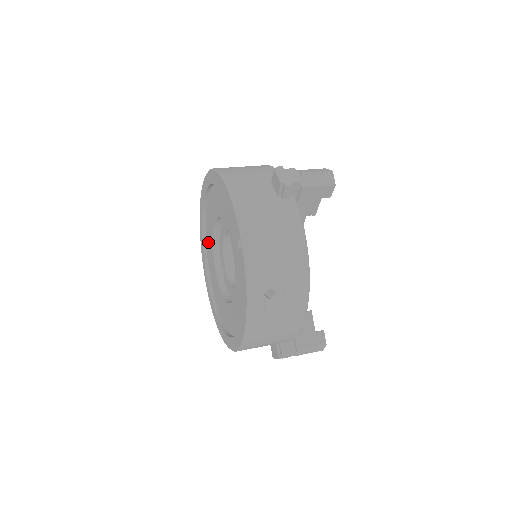
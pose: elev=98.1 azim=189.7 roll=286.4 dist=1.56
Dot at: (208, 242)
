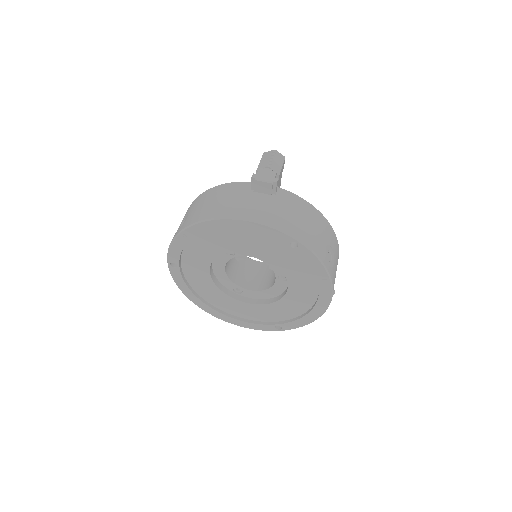
Dot at: (200, 287)
